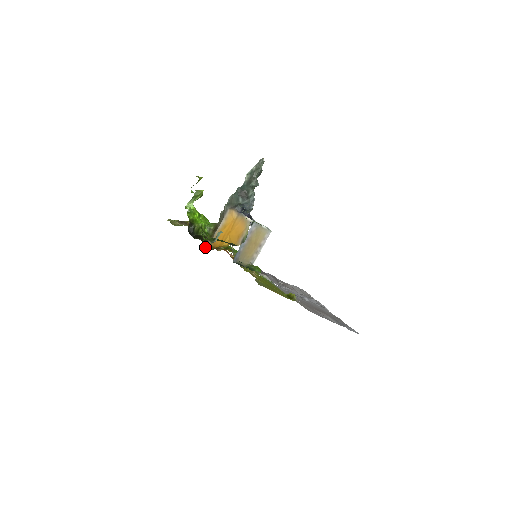
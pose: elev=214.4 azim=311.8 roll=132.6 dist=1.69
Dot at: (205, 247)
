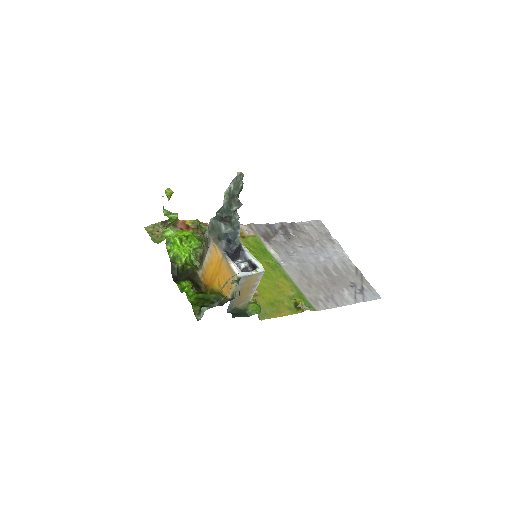
Dot at: occluded
